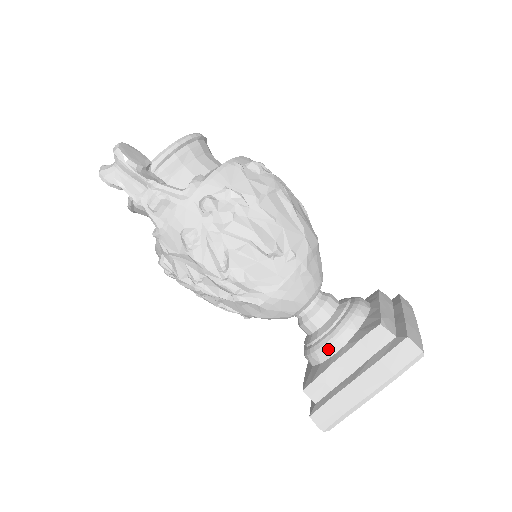
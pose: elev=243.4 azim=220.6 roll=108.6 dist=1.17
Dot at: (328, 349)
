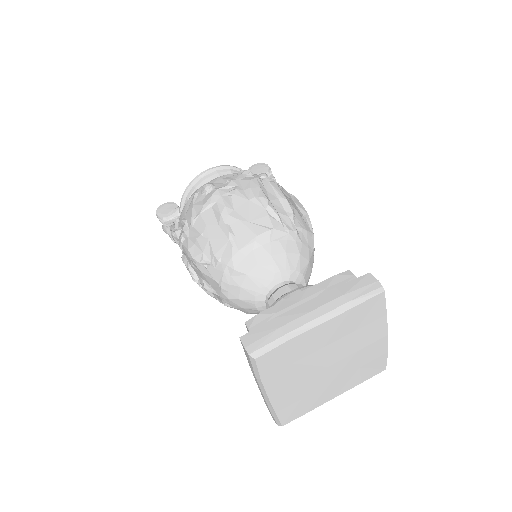
Dot at: occluded
